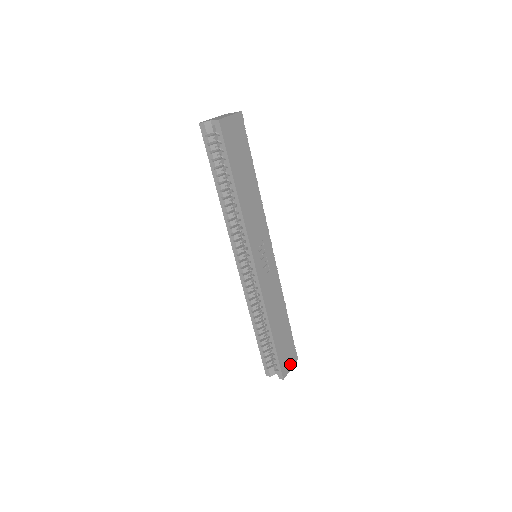
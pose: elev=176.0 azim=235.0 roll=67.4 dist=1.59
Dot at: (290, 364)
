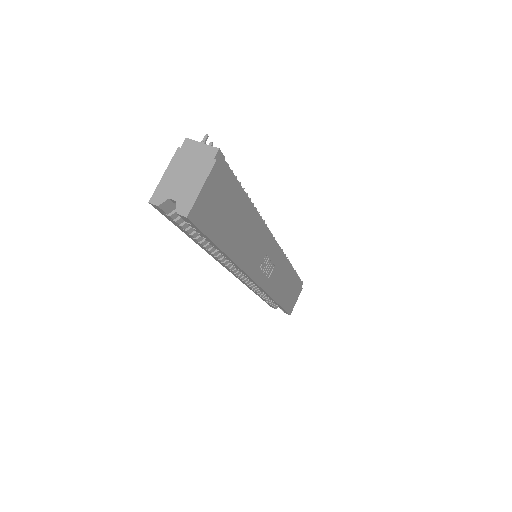
Dot at: (296, 298)
